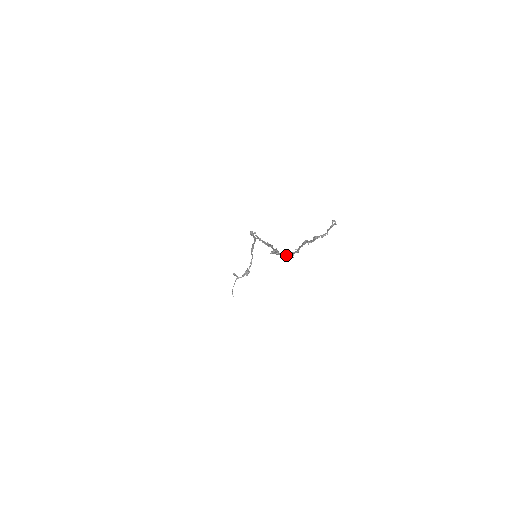
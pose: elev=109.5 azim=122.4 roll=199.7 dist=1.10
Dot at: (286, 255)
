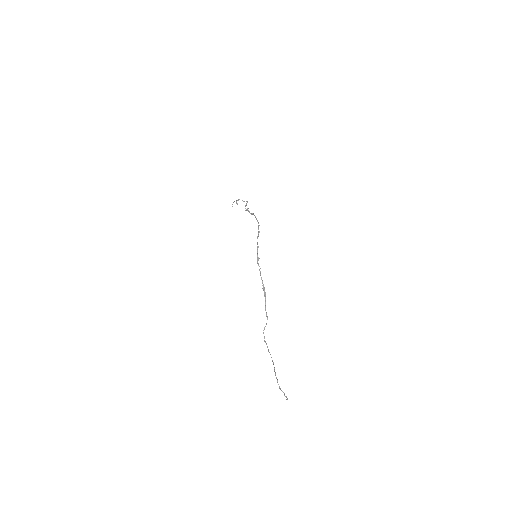
Dot at: (269, 352)
